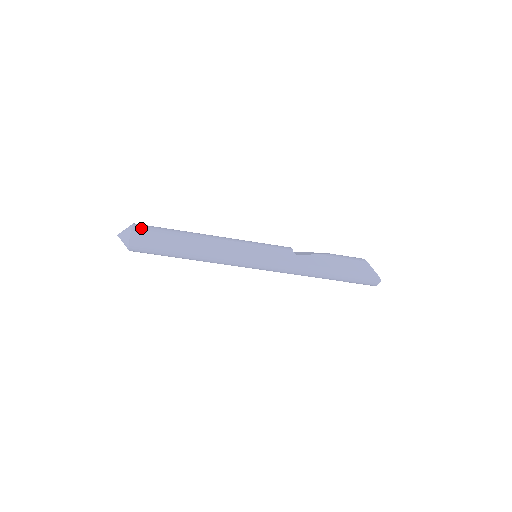
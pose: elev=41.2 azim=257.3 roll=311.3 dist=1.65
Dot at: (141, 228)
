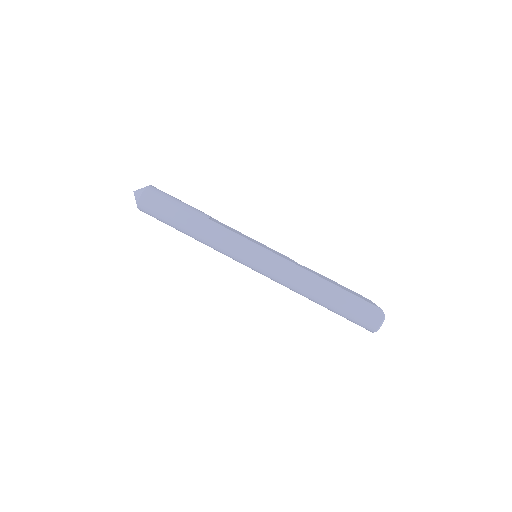
Dot at: occluded
